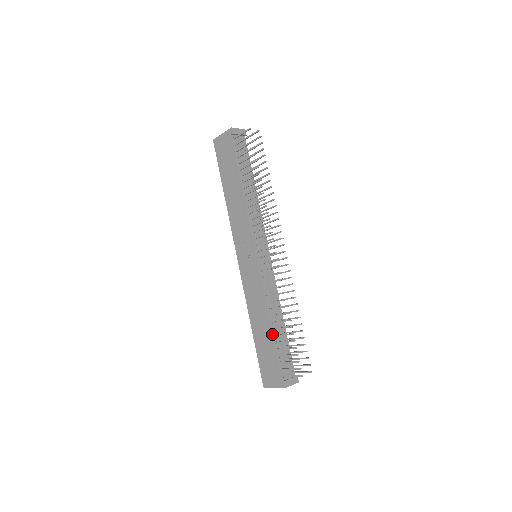
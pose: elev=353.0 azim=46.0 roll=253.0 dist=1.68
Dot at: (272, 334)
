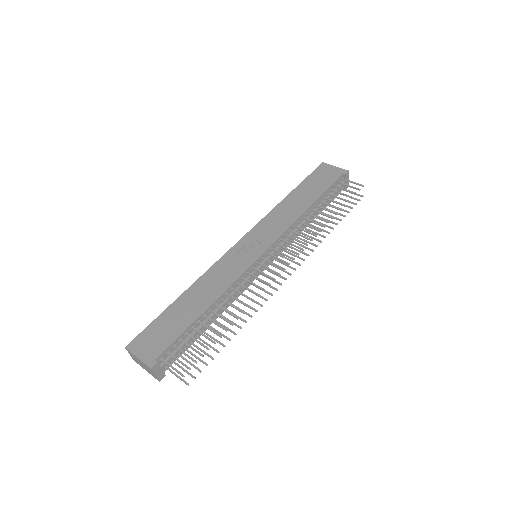
Dot at: (199, 316)
